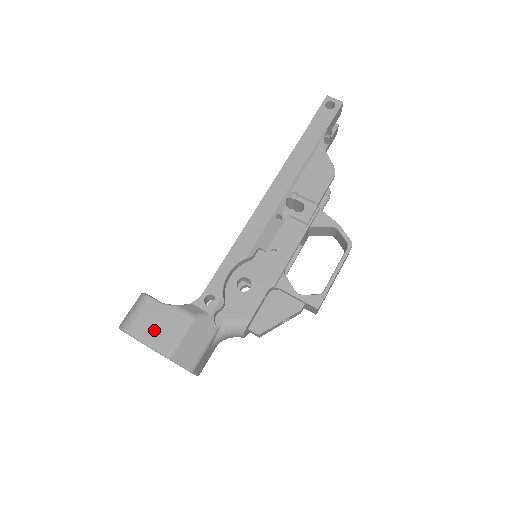
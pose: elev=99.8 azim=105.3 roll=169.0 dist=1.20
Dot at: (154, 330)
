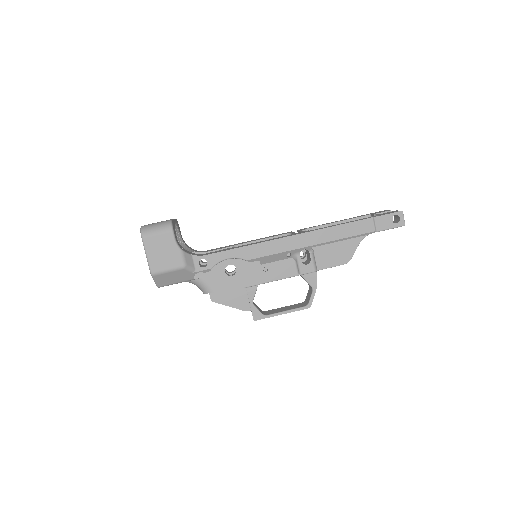
Dot at: (158, 252)
